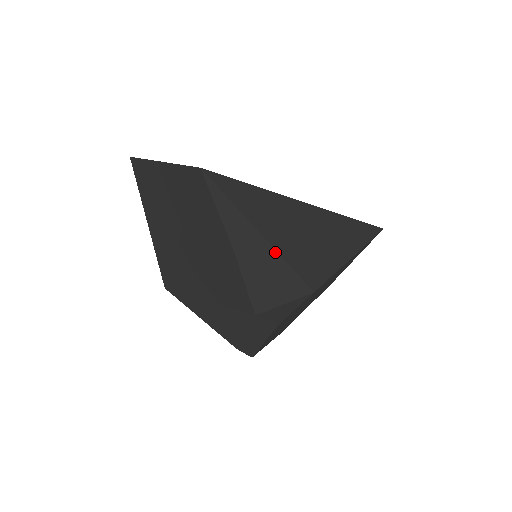
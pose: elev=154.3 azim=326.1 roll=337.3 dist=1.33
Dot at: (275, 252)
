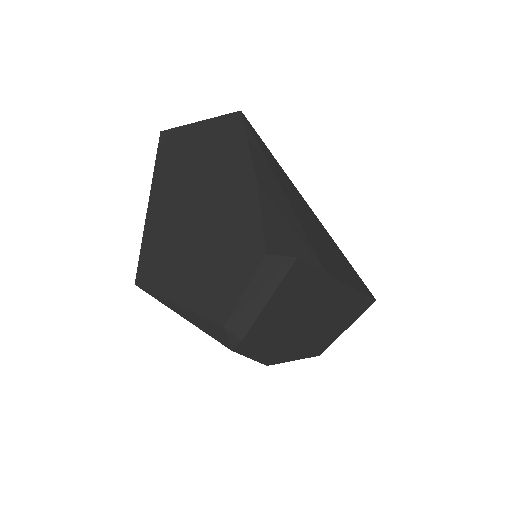
Dot at: (292, 211)
